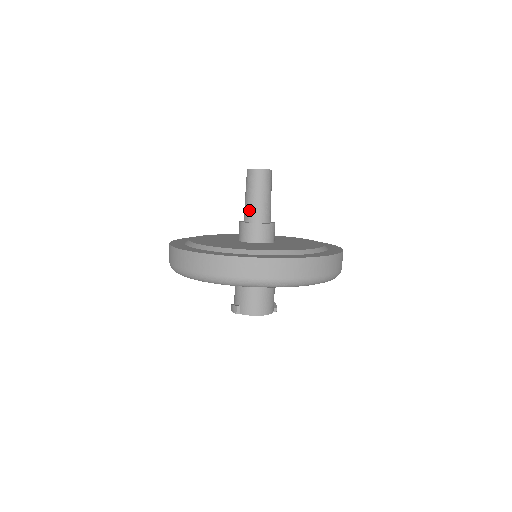
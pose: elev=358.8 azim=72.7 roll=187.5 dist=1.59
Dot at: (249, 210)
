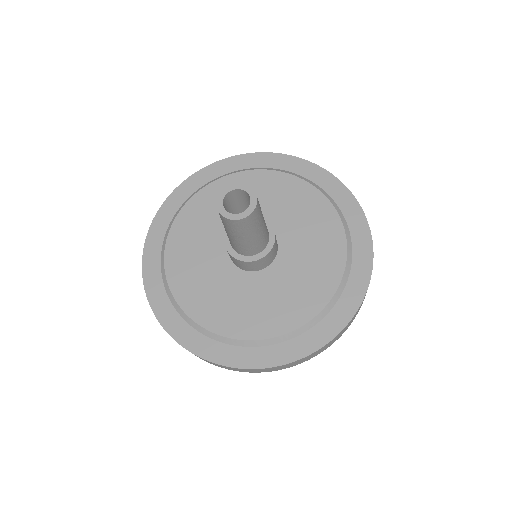
Dot at: (229, 240)
